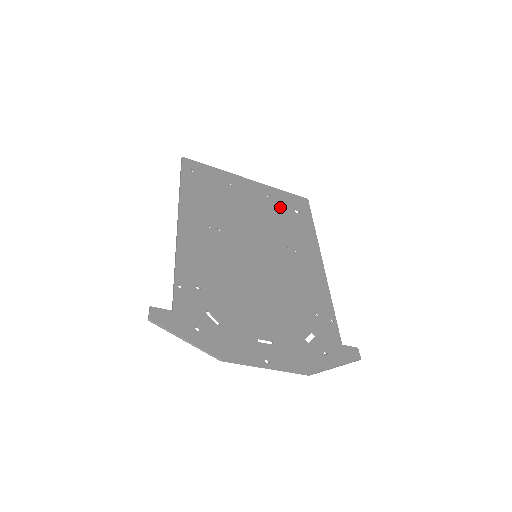
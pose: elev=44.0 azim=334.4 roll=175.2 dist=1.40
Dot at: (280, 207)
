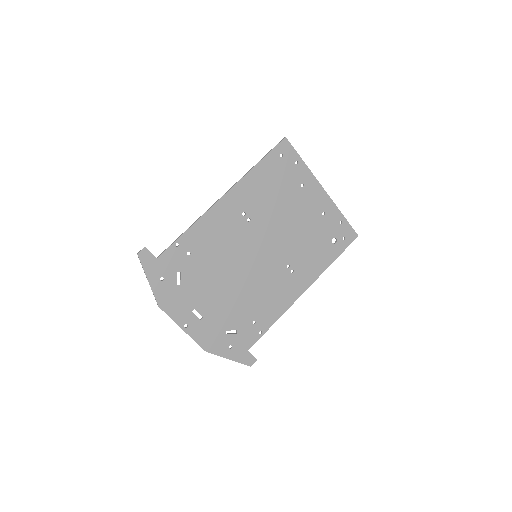
Dot at: (323, 229)
